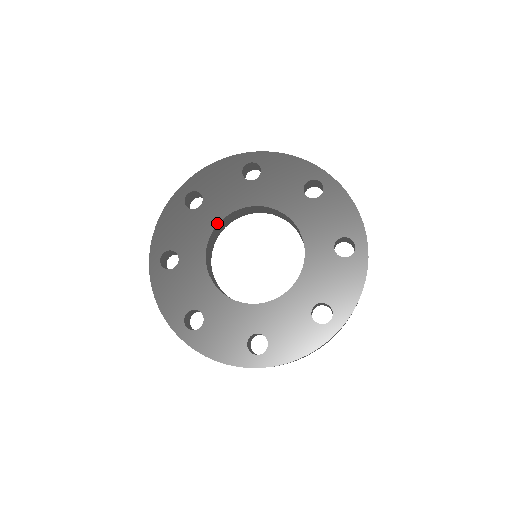
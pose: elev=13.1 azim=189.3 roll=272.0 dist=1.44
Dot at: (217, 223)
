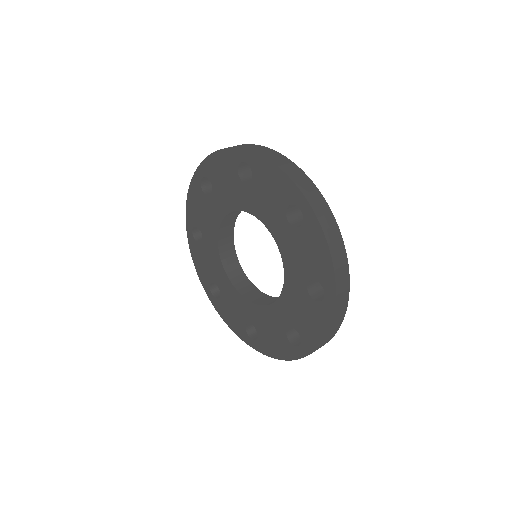
Dot at: (245, 210)
